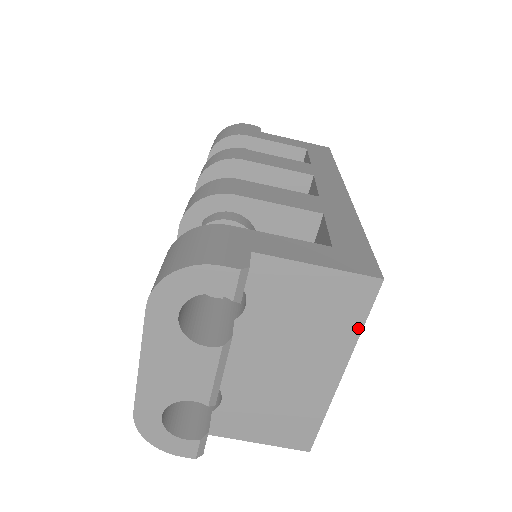
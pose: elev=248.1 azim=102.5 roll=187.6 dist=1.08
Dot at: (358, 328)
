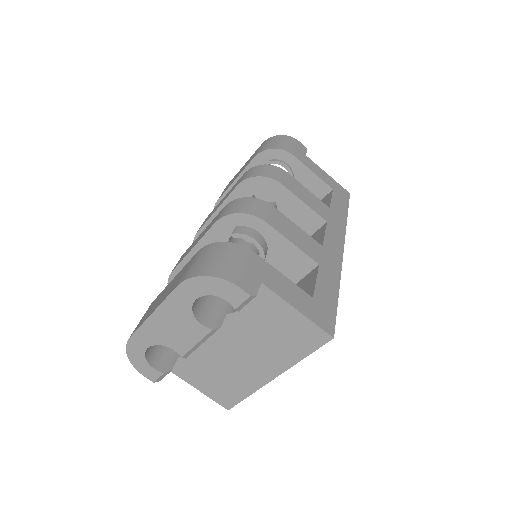
Dot at: (302, 356)
